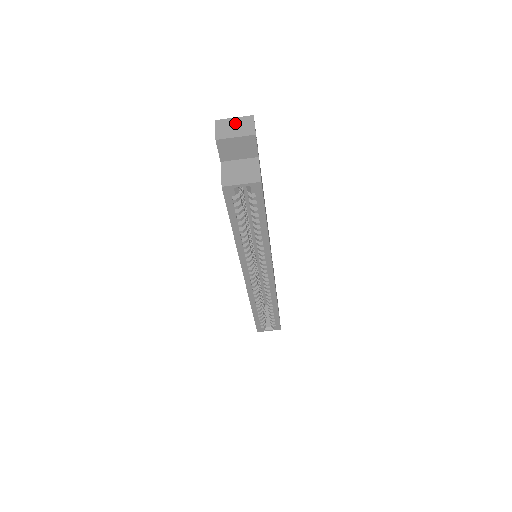
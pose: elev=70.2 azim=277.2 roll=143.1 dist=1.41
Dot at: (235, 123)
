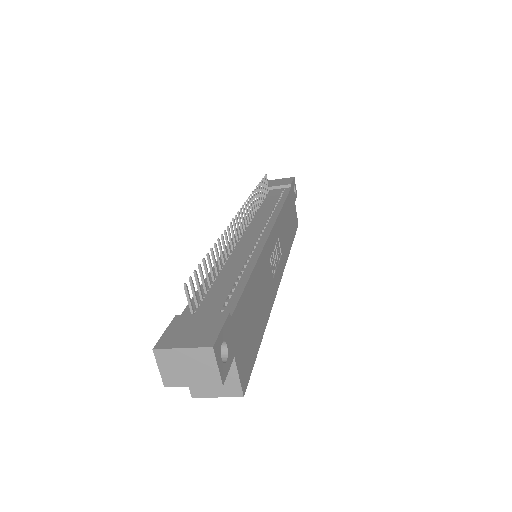
Dot at: (186, 360)
